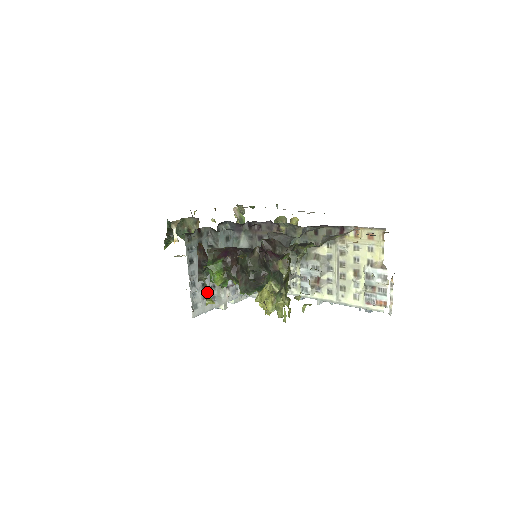
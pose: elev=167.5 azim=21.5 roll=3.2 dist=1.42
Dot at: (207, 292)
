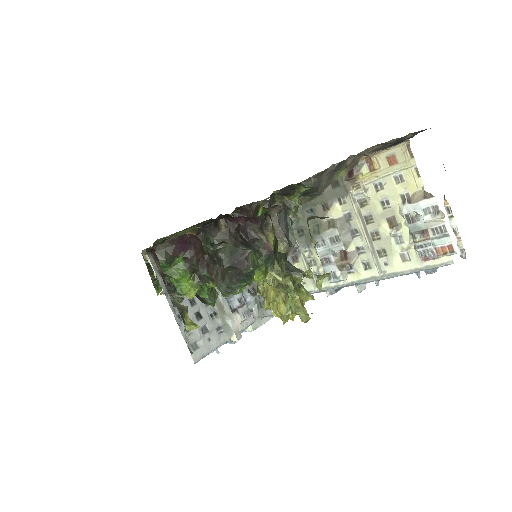
Dot at: (181, 313)
